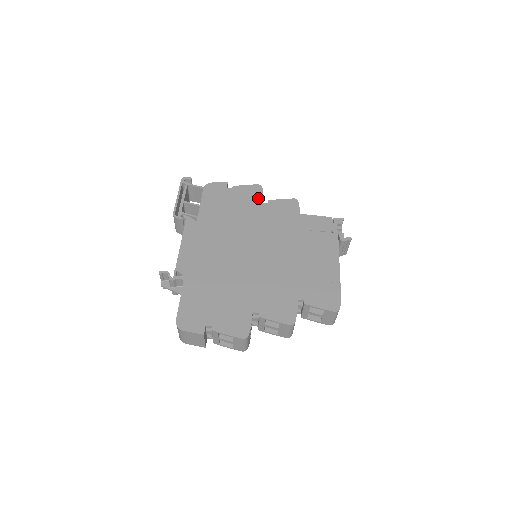
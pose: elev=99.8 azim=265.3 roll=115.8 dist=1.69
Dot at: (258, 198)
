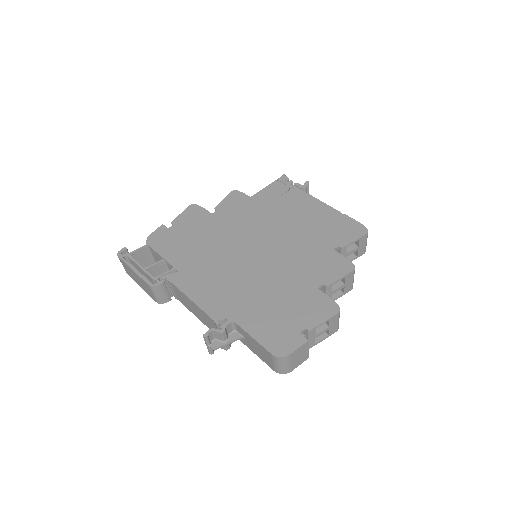
Dot at: (204, 214)
